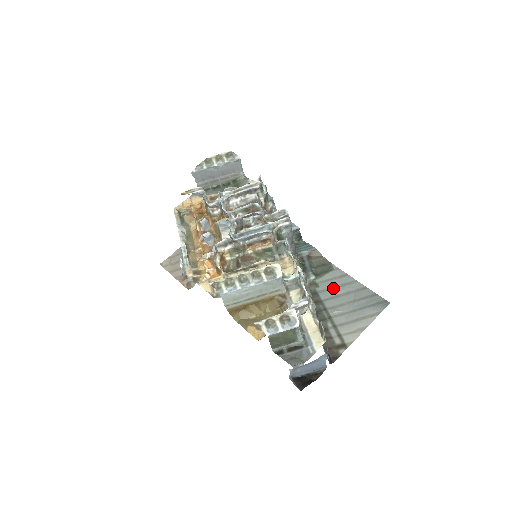
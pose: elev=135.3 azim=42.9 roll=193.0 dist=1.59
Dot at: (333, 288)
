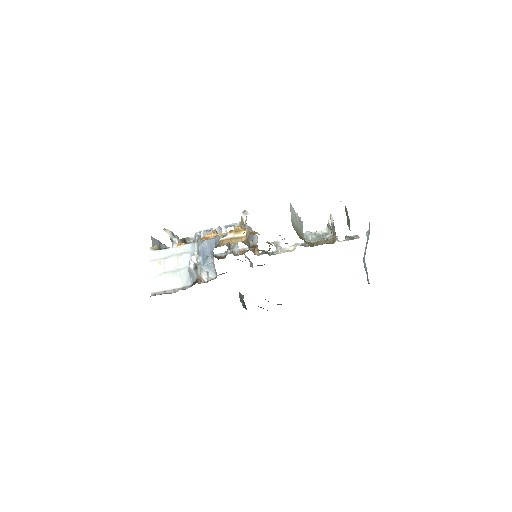
Dot at: occluded
